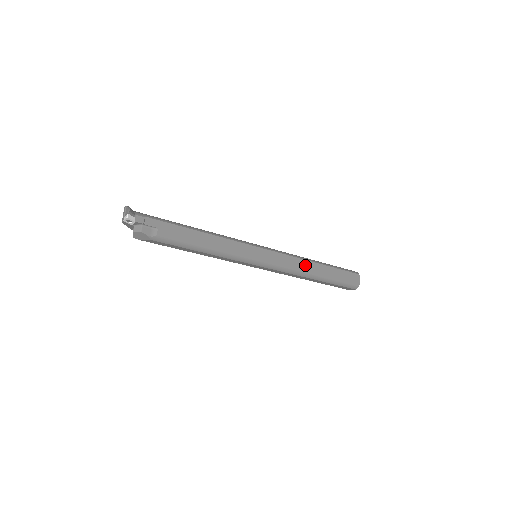
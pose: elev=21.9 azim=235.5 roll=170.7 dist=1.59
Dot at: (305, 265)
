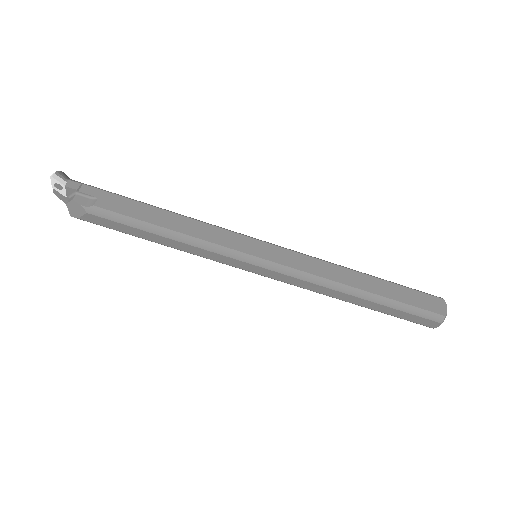
Dot at: (338, 272)
